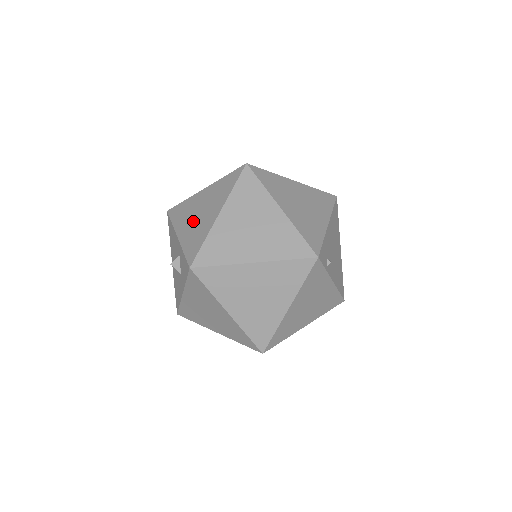
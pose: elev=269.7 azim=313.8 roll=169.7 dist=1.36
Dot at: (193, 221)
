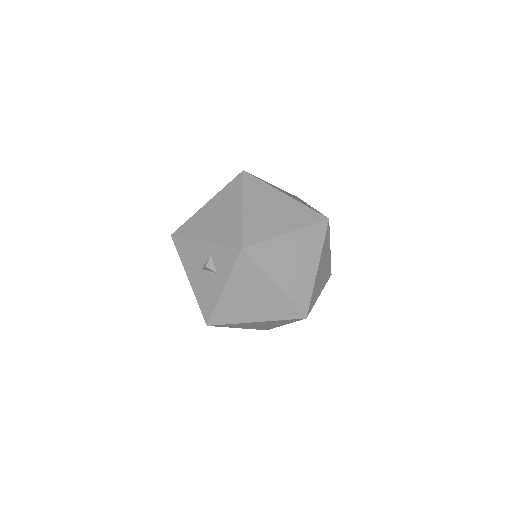
Dot at: (215, 224)
